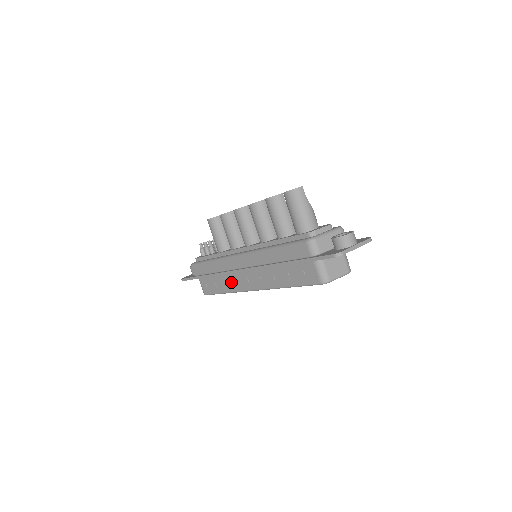
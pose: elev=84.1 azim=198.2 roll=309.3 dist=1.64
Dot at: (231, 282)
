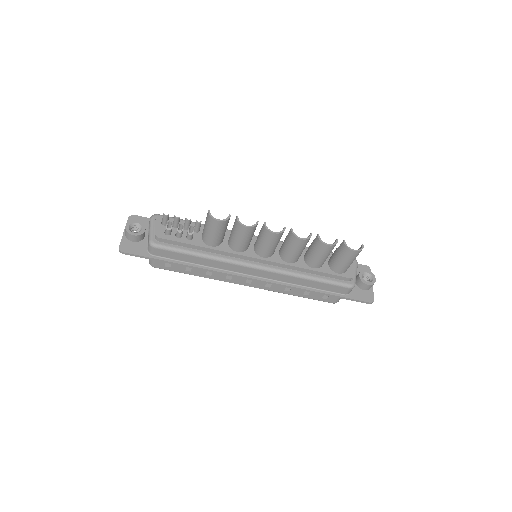
Dot at: (218, 274)
